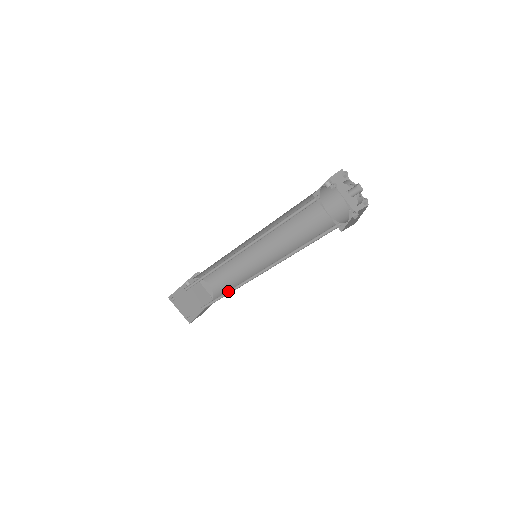
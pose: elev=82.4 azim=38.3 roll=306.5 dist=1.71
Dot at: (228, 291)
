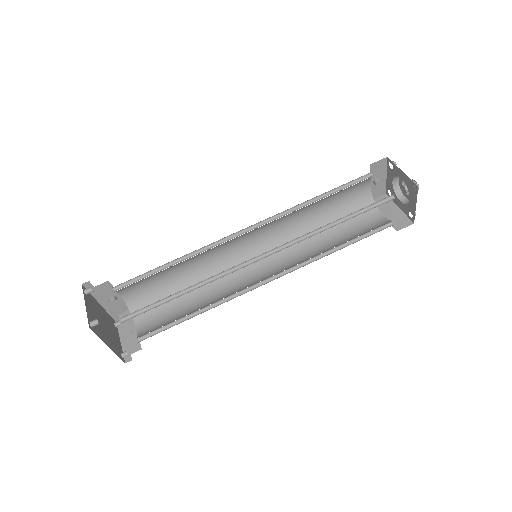
Dot at: (192, 288)
